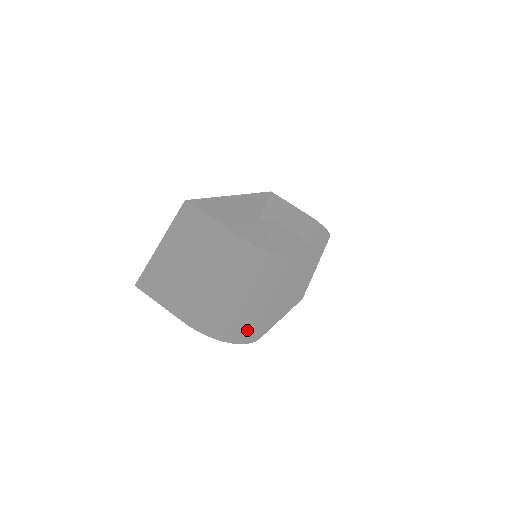
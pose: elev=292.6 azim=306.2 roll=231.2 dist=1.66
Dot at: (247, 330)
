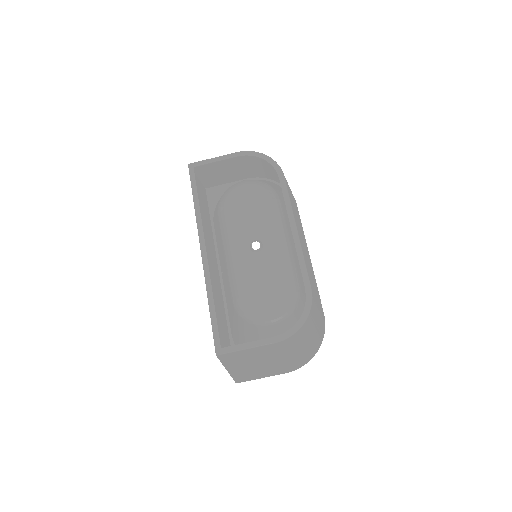
Dot at: (321, 336)
